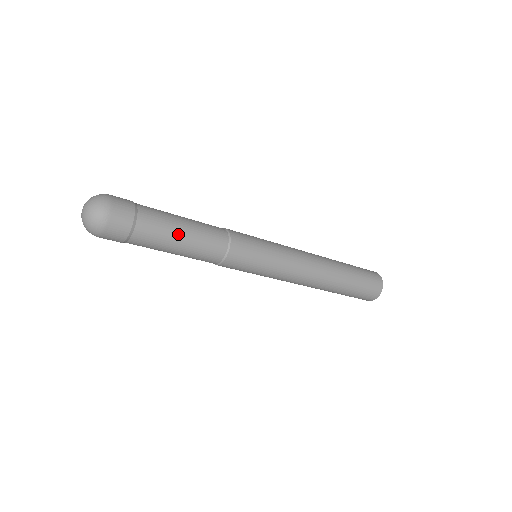
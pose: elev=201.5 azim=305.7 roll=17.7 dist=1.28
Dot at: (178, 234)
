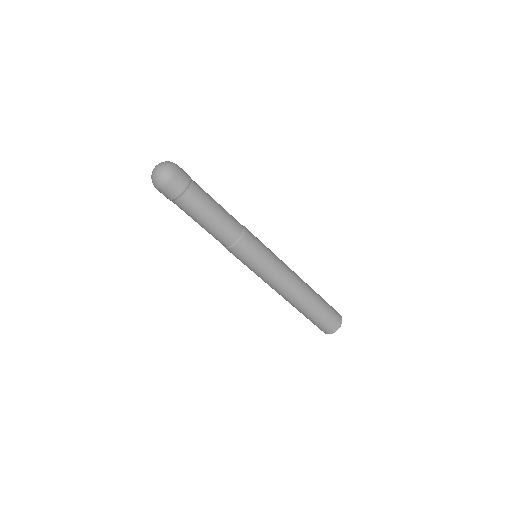
Dot at: (211, 210)
